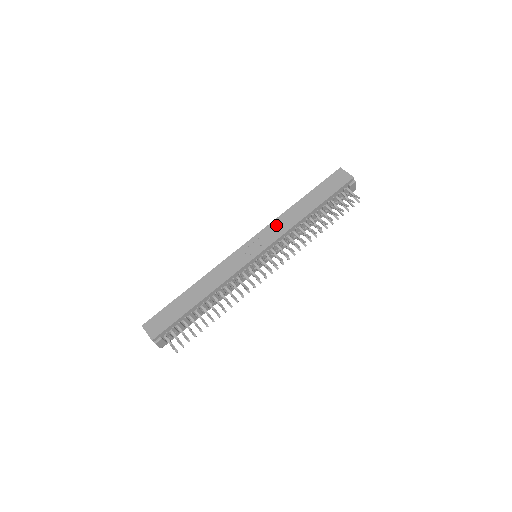
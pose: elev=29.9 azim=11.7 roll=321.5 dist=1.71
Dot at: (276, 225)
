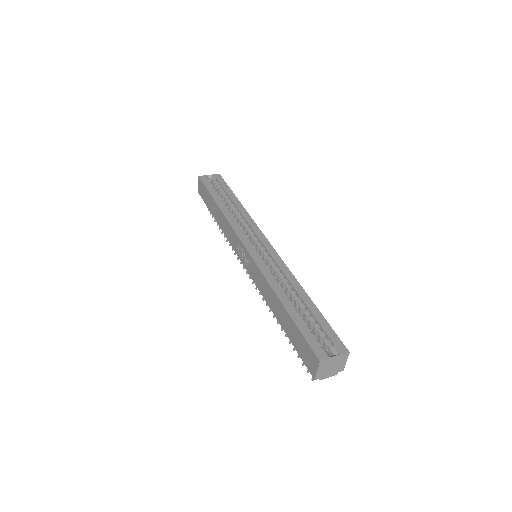
Dot at: (260, 278)
